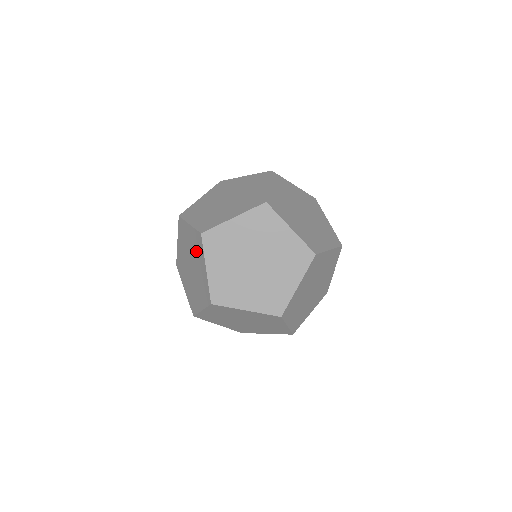
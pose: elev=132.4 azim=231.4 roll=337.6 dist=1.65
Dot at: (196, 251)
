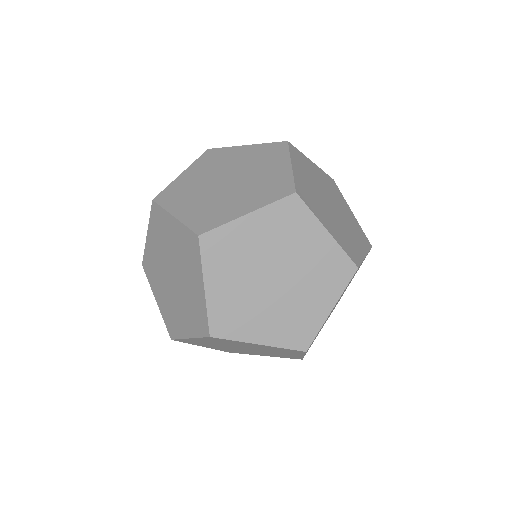
Dot at: occluded
